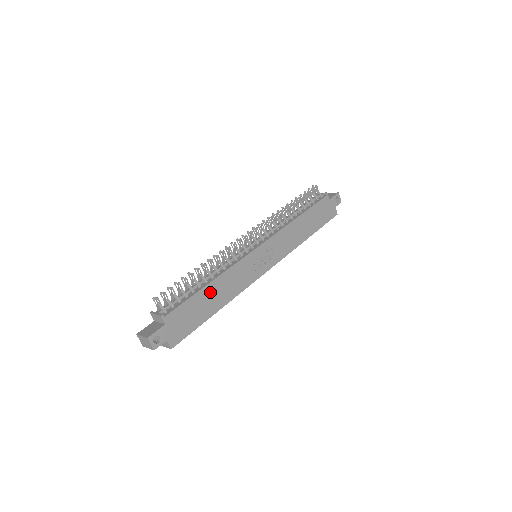
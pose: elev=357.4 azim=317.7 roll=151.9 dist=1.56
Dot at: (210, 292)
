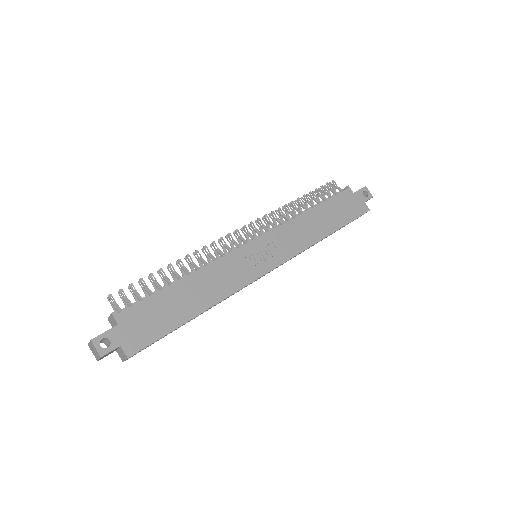
Dot at: (185, 290)
